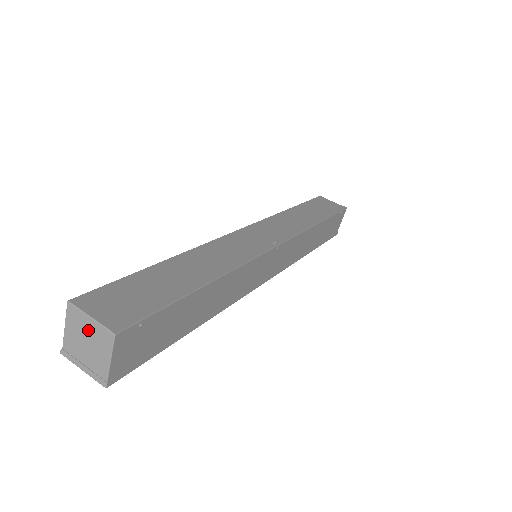
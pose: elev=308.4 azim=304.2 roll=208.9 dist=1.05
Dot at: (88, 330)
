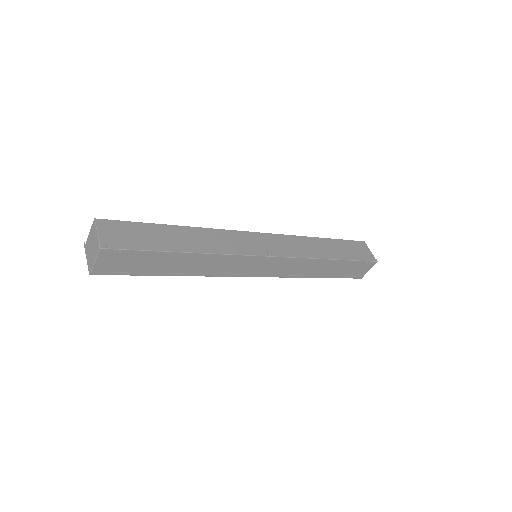
Dot at: (95, 239)
